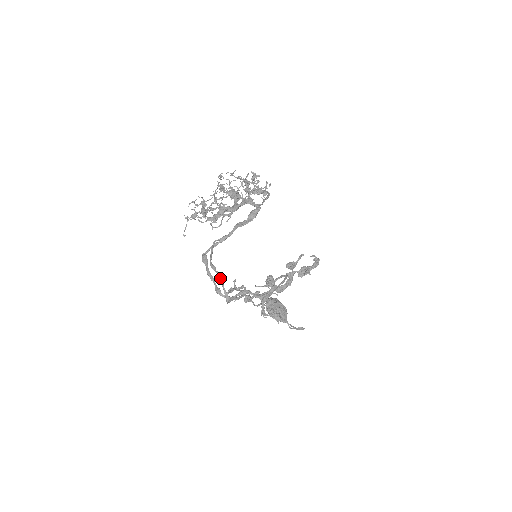
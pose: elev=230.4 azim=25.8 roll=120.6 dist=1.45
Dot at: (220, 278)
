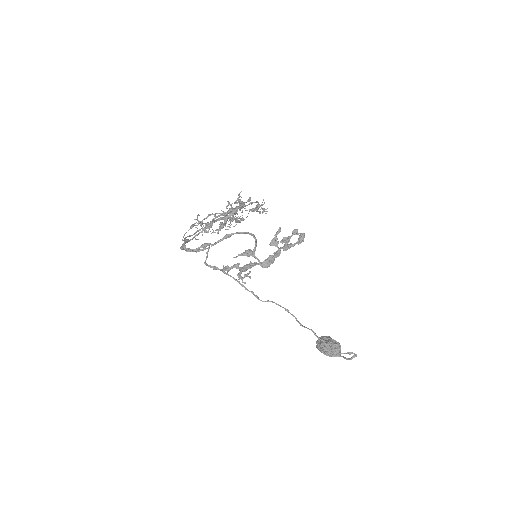
Dot at: (185, 238)
